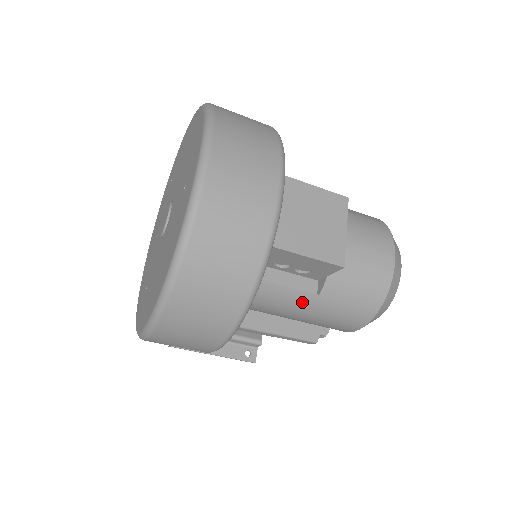
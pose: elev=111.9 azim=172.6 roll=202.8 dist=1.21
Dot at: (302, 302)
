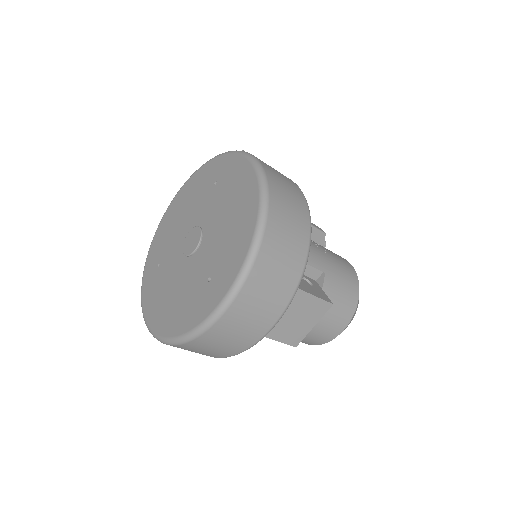
Dot at: occluded
